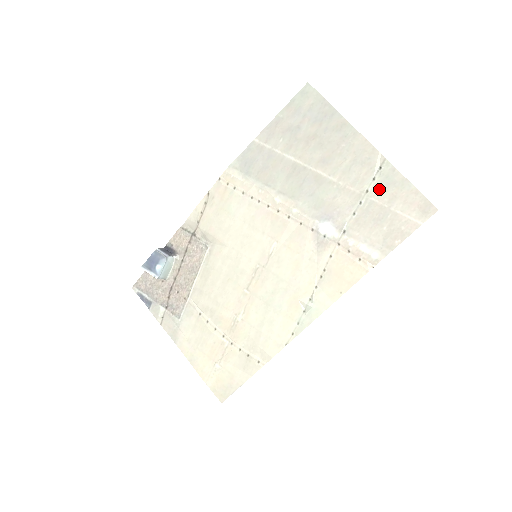
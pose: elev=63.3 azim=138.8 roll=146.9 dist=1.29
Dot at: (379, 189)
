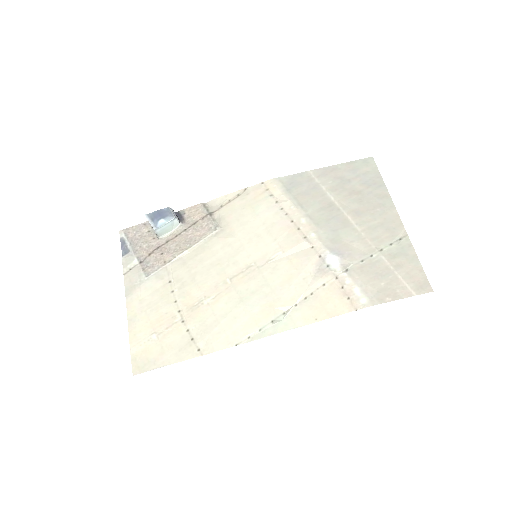
Dot at: (392, 253)
